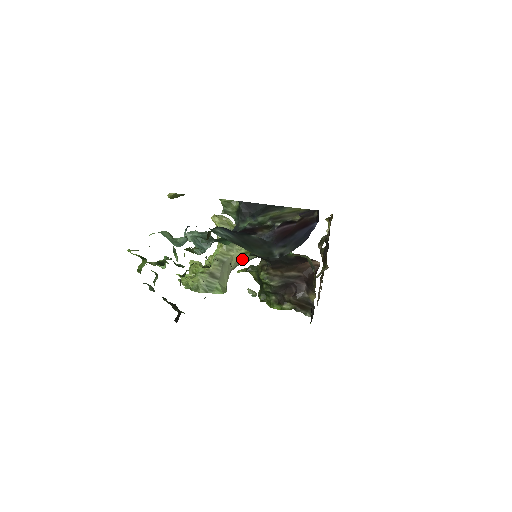
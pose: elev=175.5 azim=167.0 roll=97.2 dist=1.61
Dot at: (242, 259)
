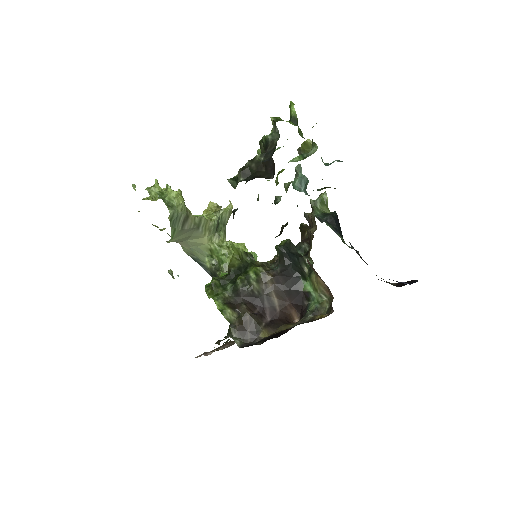
Dot at: (201, 249)
